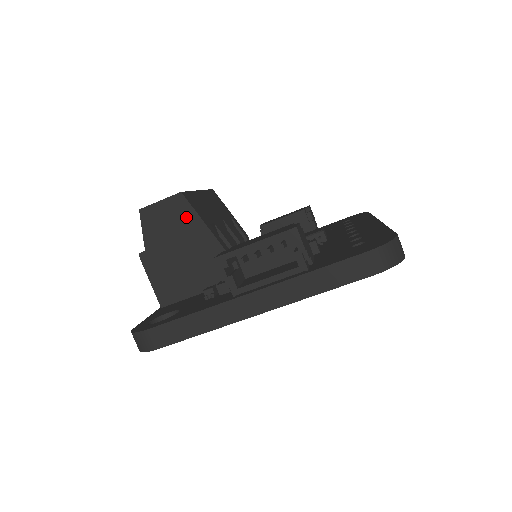
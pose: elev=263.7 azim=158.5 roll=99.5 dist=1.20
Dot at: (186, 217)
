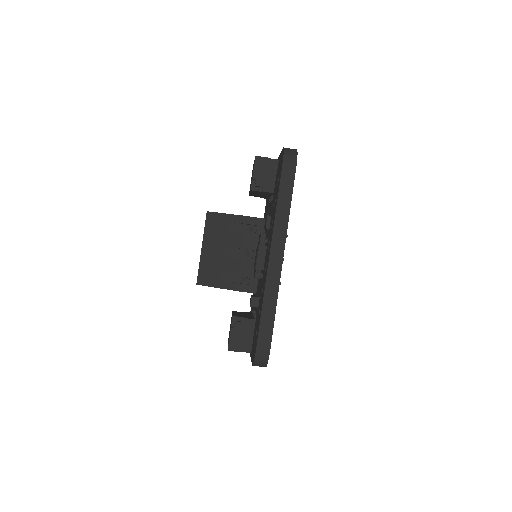
Dot at: occluded
